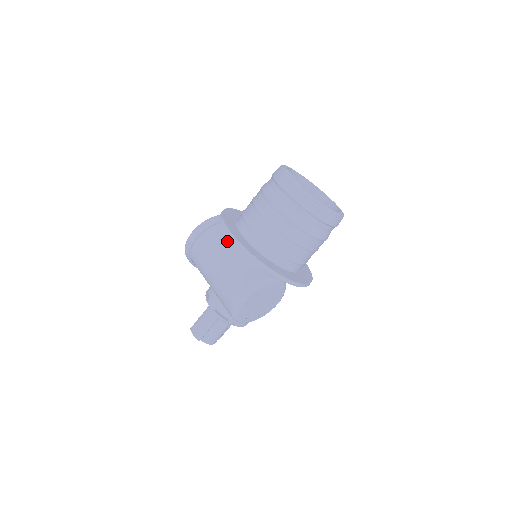
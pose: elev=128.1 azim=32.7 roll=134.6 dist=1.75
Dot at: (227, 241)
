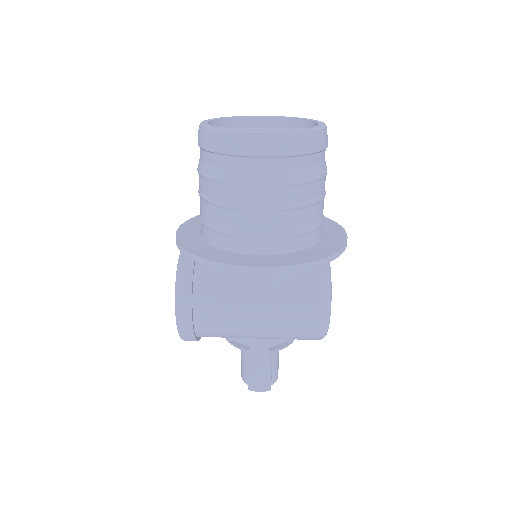
Dot at: (232, 278)
